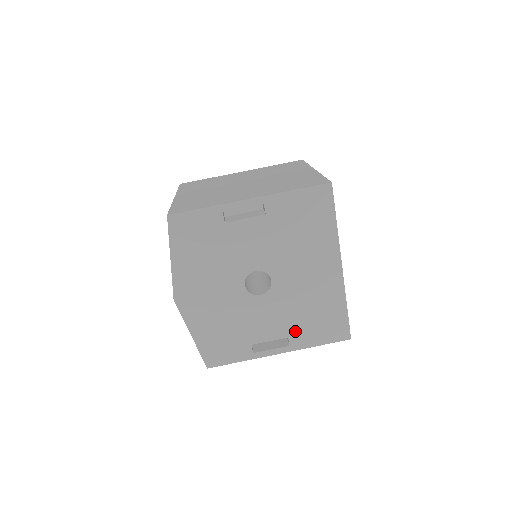
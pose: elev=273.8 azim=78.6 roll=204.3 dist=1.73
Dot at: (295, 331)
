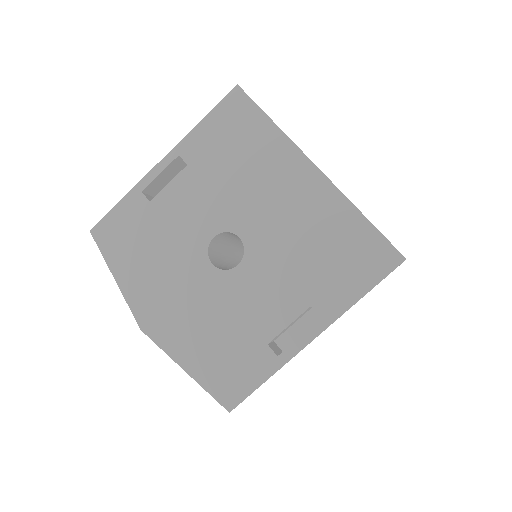
Dot at: (315, 291)
